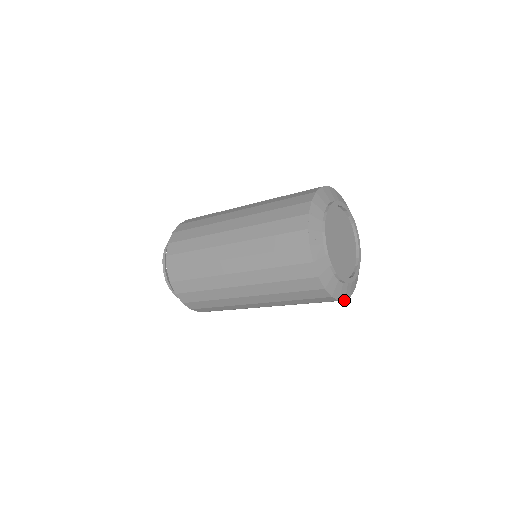
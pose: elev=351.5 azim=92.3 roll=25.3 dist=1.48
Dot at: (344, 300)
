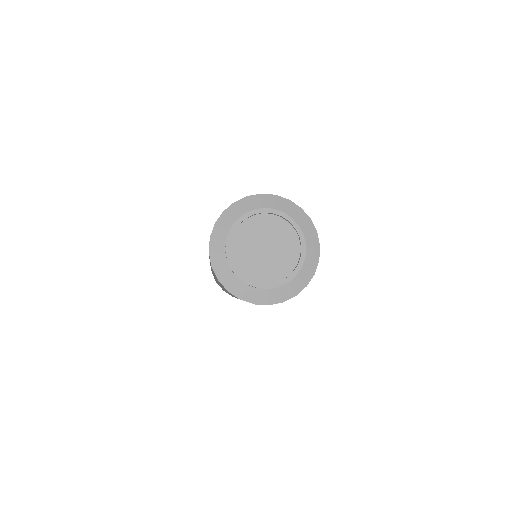
Dot at: occluded
